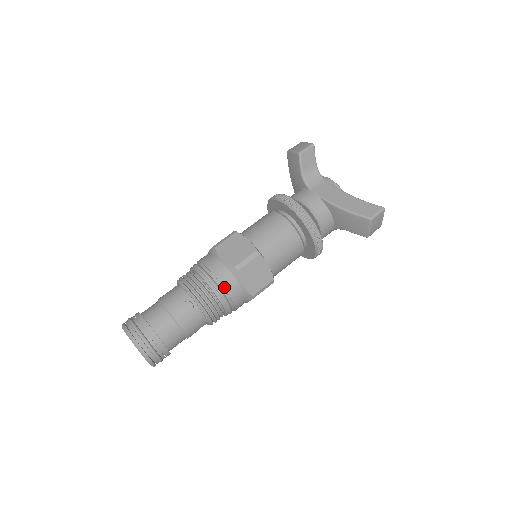
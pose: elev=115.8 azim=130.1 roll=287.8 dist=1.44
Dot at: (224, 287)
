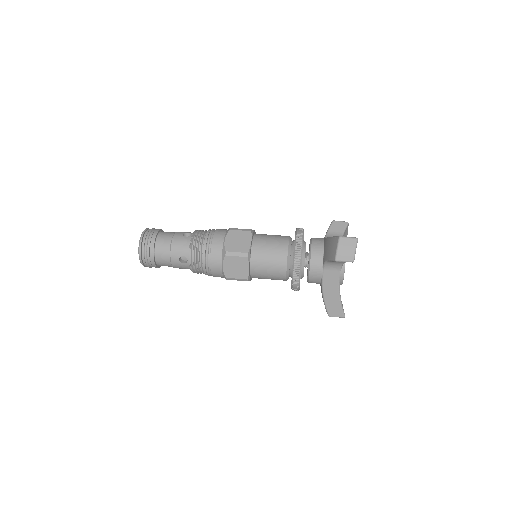
Dot at: (214, 234)
